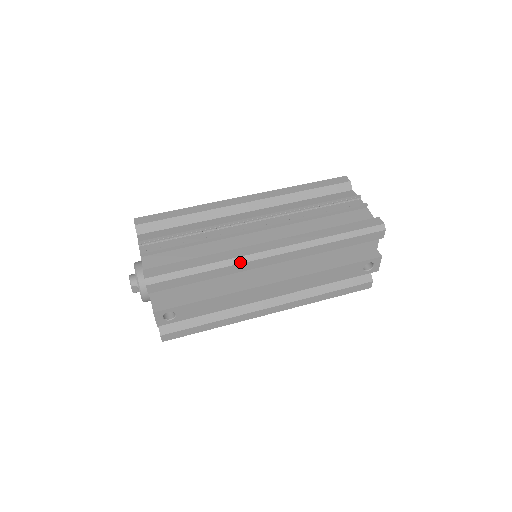
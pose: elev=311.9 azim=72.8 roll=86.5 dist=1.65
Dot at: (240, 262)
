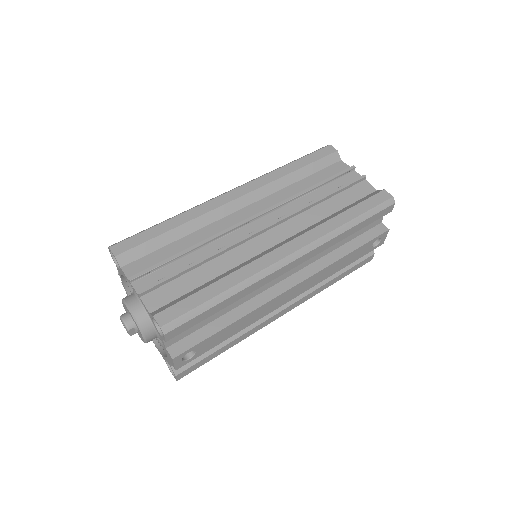
Dot at: (262, 277)
